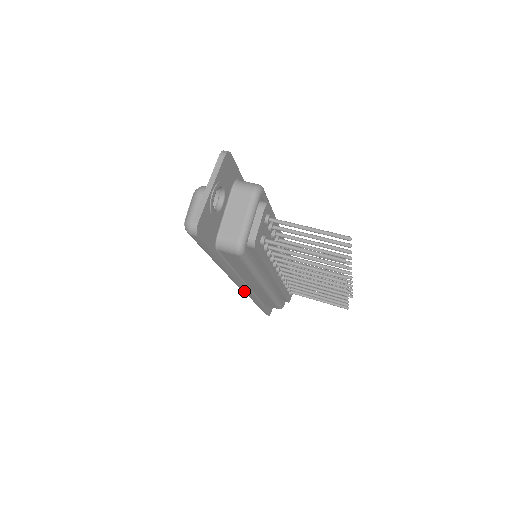
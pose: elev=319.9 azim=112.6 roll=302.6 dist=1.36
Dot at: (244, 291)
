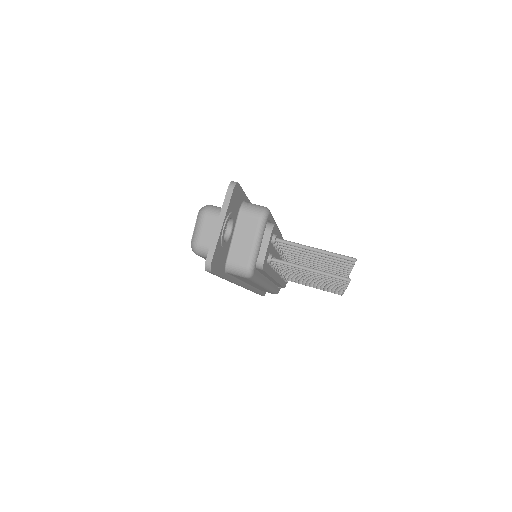
Dot at: (245, 288)
